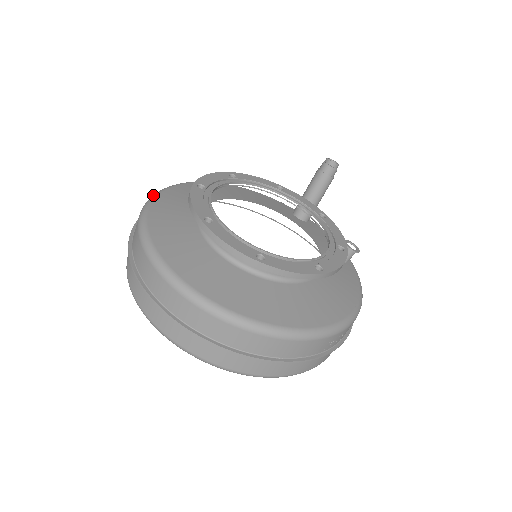
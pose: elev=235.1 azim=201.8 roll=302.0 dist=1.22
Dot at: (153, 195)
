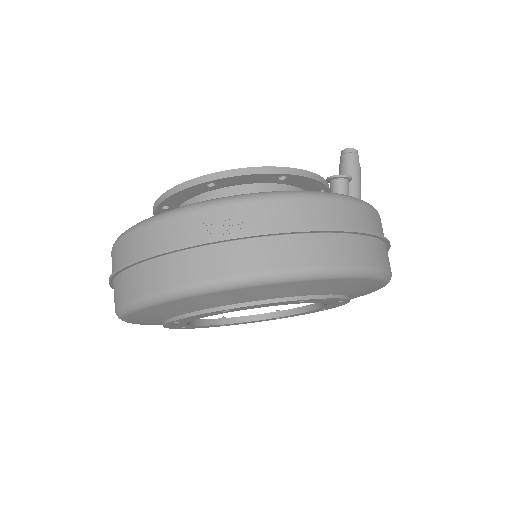
Dot at: occluded
